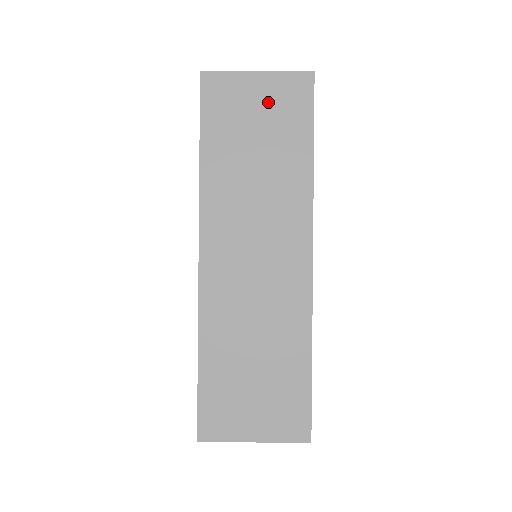
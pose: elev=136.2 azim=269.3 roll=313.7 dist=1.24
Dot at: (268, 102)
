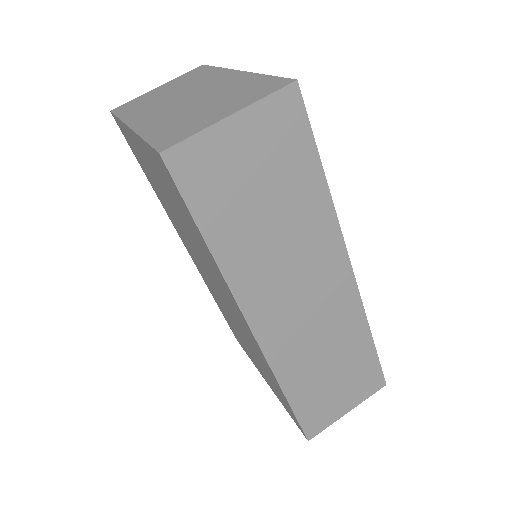
Dot at: (258, 147)
